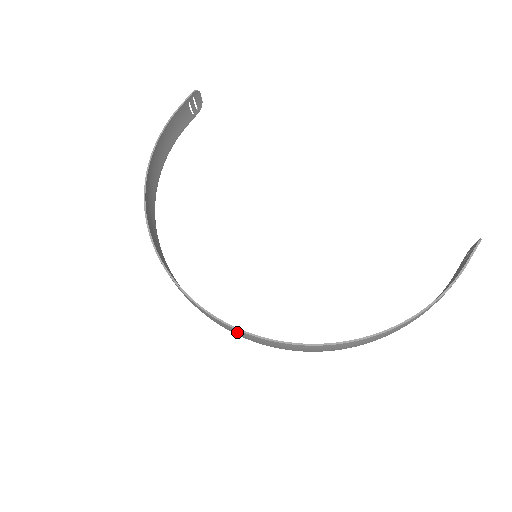
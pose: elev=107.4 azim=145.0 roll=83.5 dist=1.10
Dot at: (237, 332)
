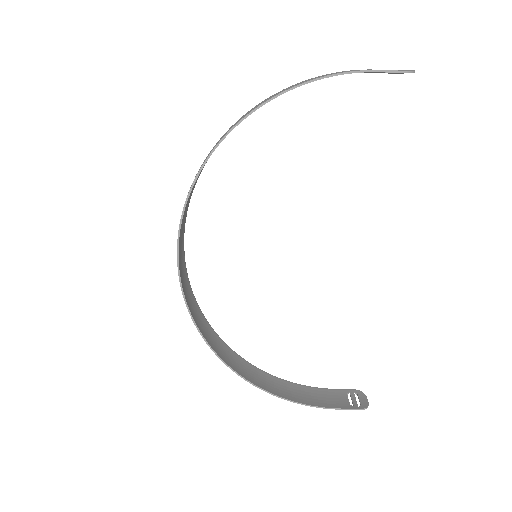
Dot at: (182, 285)
